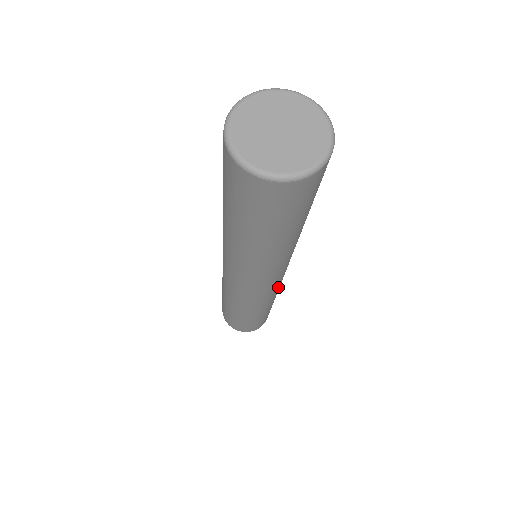
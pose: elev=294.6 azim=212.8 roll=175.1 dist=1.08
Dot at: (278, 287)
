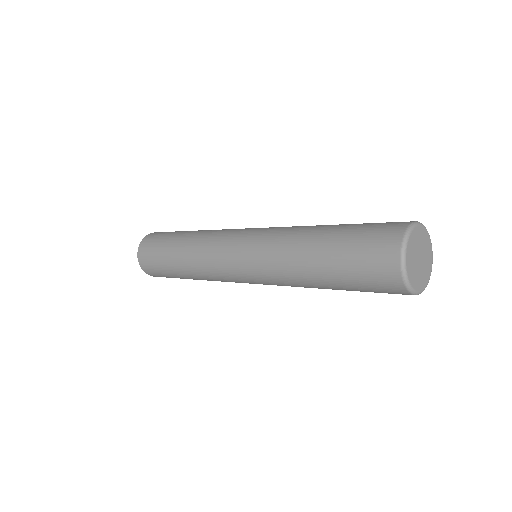
Dot at: occluded
